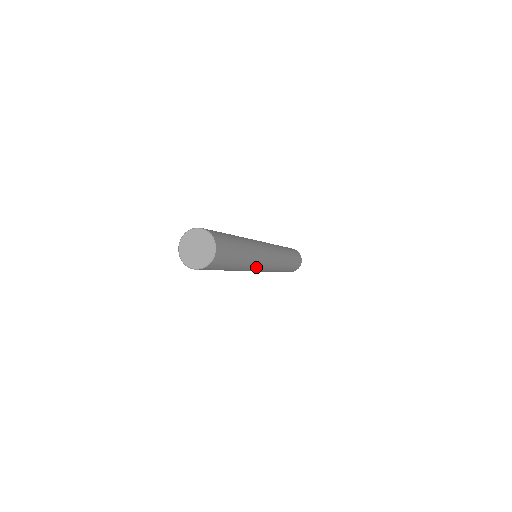
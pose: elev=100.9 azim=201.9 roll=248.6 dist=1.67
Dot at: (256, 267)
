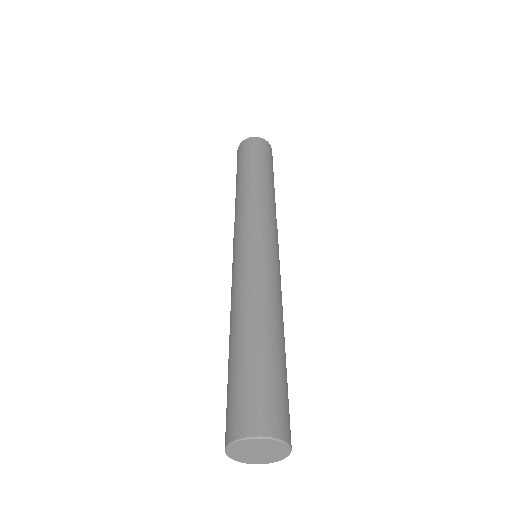
Dot at: occluded
